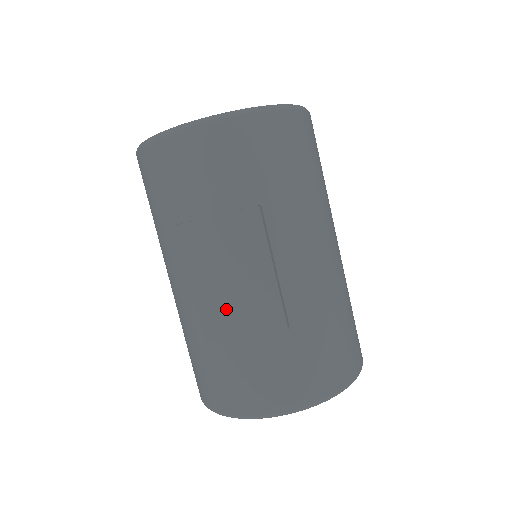
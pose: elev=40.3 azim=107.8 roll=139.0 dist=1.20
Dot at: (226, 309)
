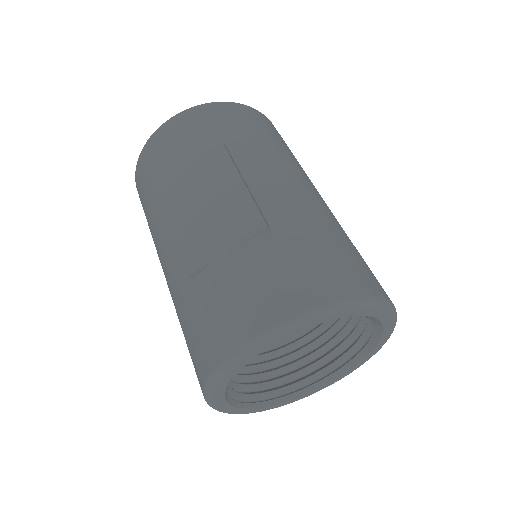
Dot at: (204, 235)
